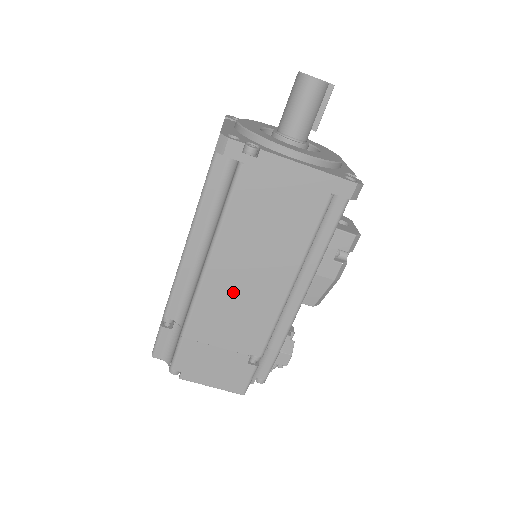
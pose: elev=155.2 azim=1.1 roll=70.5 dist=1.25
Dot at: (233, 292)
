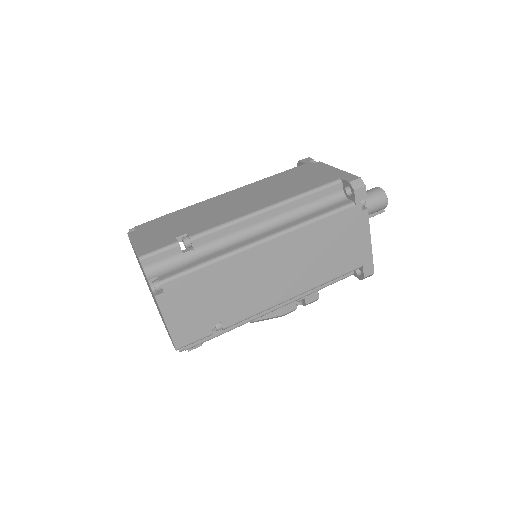
Dot at: (265, 269)
